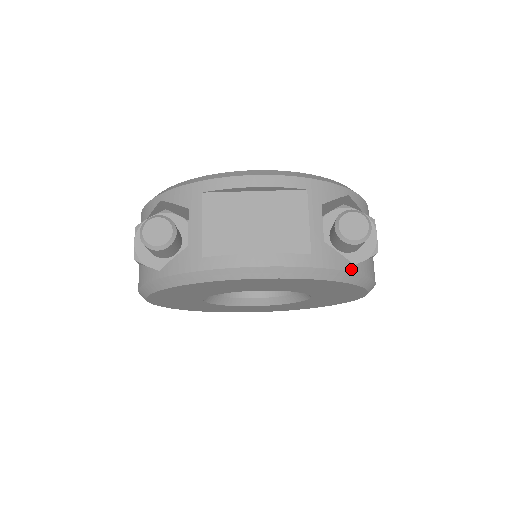
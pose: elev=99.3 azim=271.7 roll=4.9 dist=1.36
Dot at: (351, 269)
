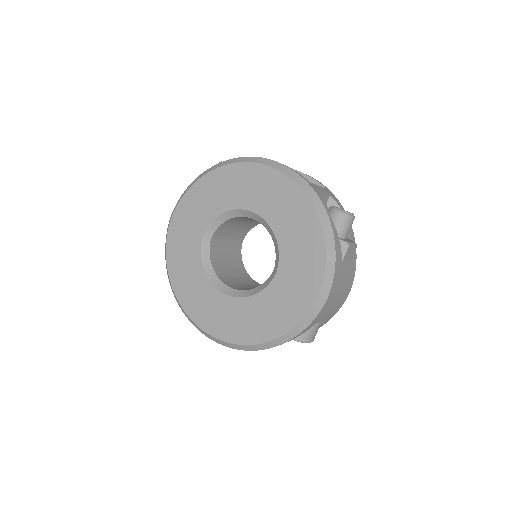
Dot at: (327, 211)
